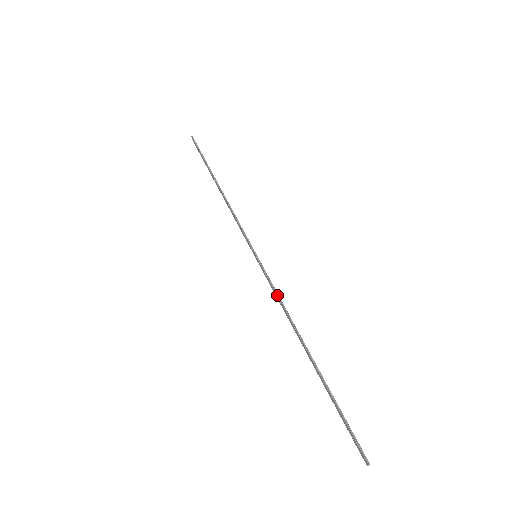
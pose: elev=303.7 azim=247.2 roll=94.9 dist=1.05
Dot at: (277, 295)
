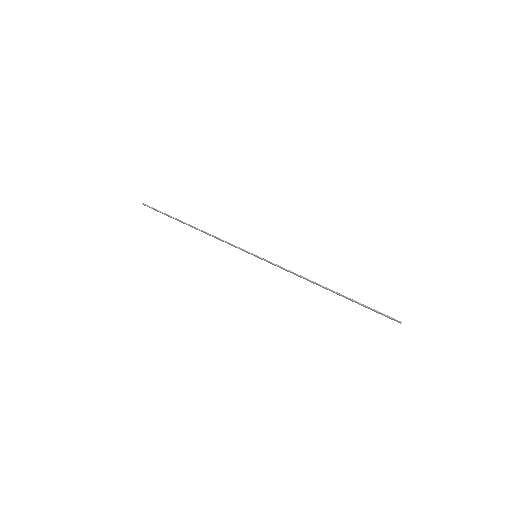
Dot at: (288, 271)
